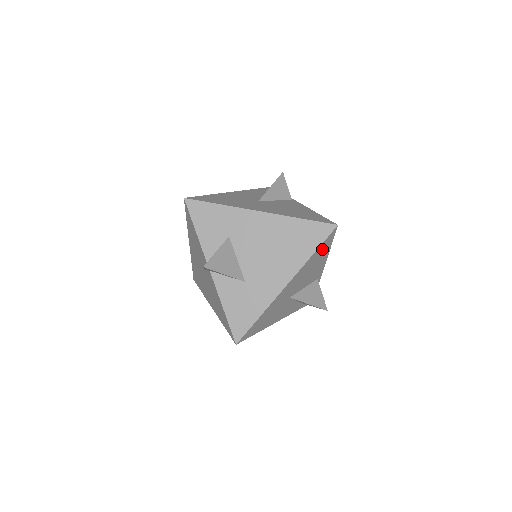
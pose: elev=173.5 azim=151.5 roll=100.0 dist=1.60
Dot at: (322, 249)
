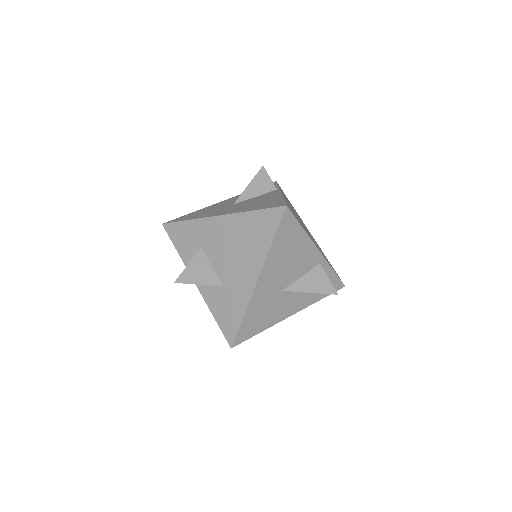
Dot at: (286, 234)
